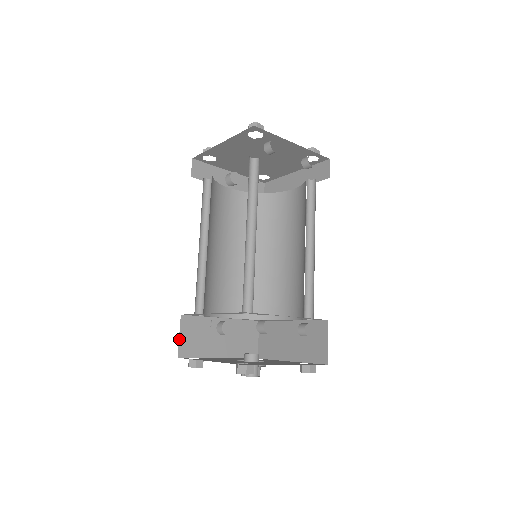
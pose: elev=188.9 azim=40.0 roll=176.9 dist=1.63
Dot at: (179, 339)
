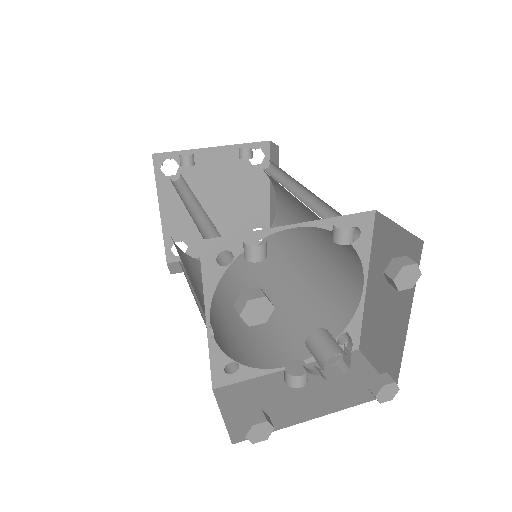
Dot at: (223, 419)
